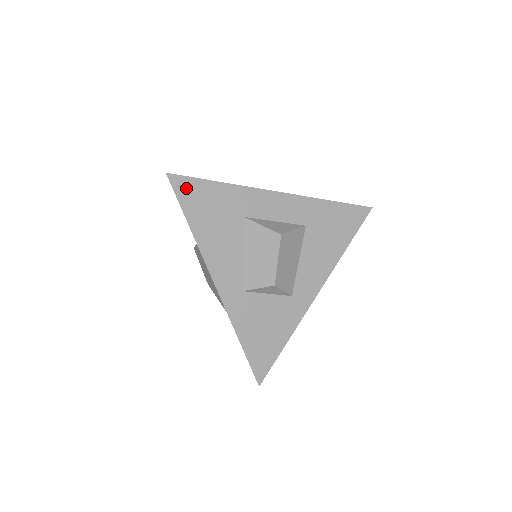
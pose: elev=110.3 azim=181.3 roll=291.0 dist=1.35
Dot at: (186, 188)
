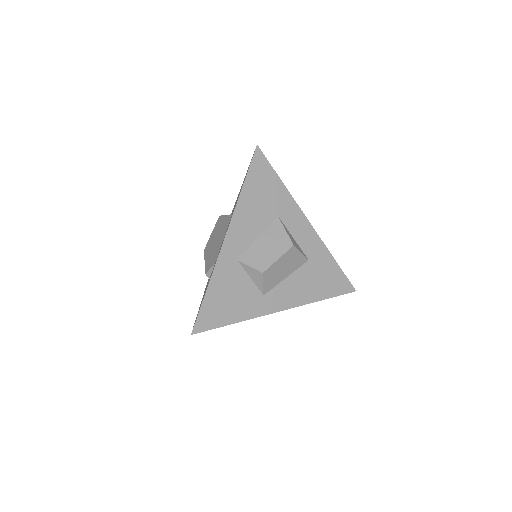
Dot at: (260, 165)
